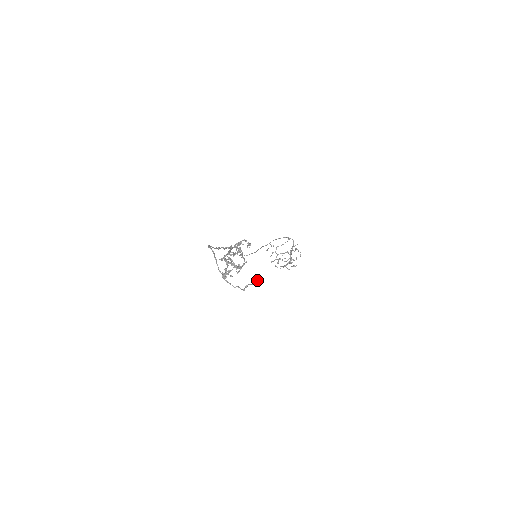
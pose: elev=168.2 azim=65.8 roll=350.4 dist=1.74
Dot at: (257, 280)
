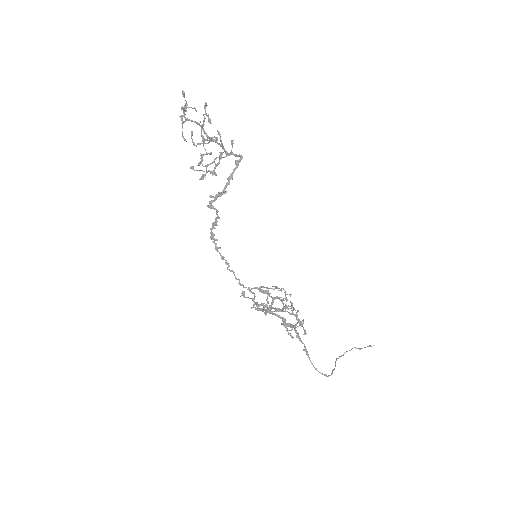
Dot at: occluded
